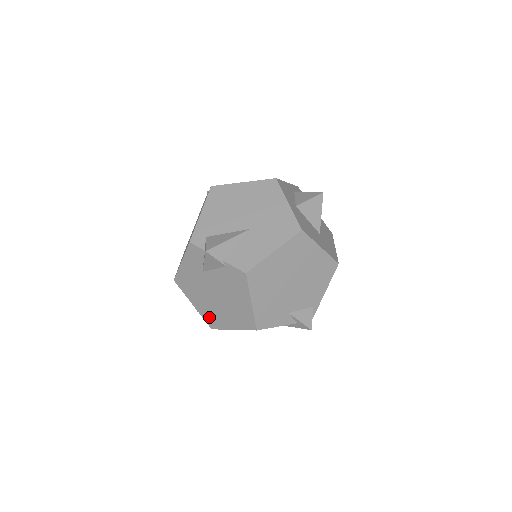
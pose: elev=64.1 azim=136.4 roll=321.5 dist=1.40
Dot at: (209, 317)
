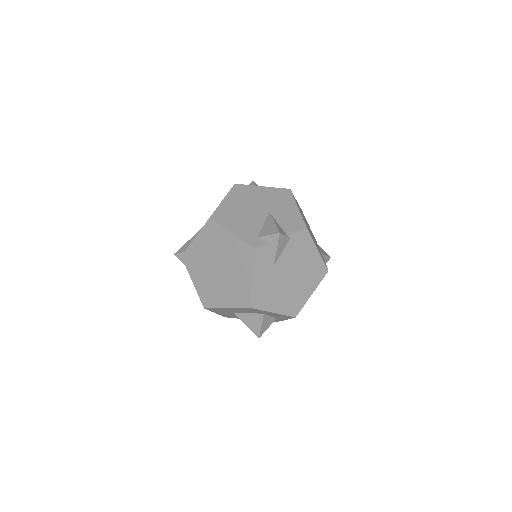
Dot at: (290, 307)
